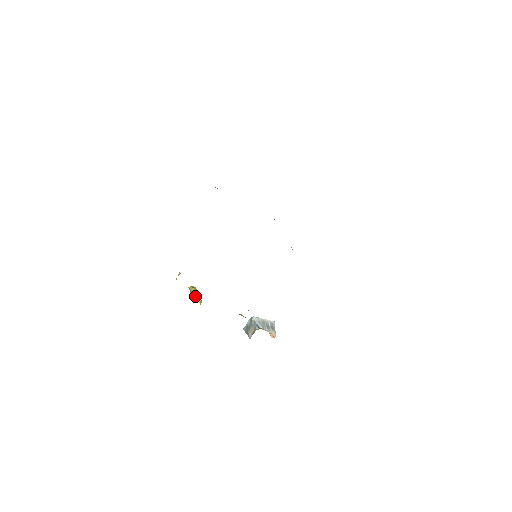
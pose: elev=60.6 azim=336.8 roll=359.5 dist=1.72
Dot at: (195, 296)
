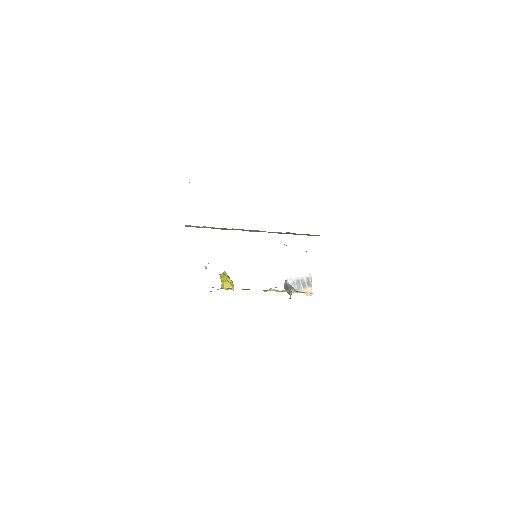
Dot at: (225, 286)
